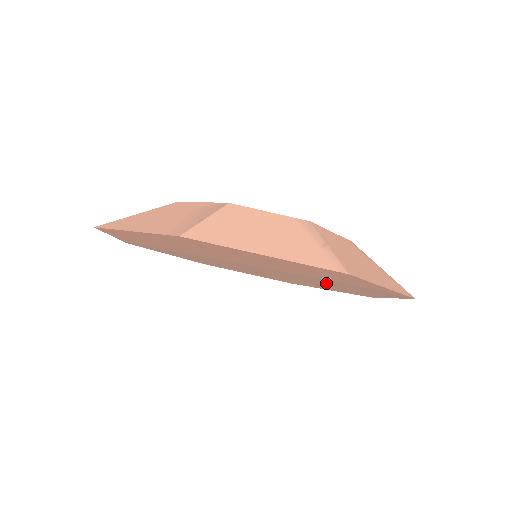
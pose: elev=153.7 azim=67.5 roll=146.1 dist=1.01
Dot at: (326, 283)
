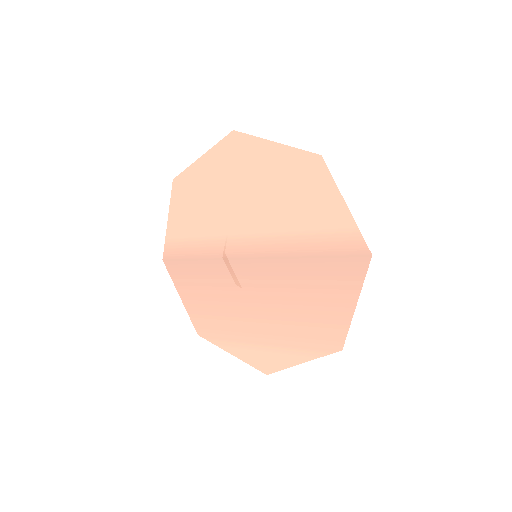
Dot at: (303, 277)
